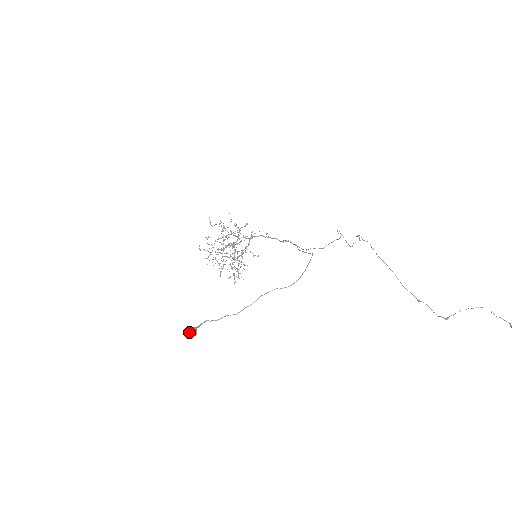
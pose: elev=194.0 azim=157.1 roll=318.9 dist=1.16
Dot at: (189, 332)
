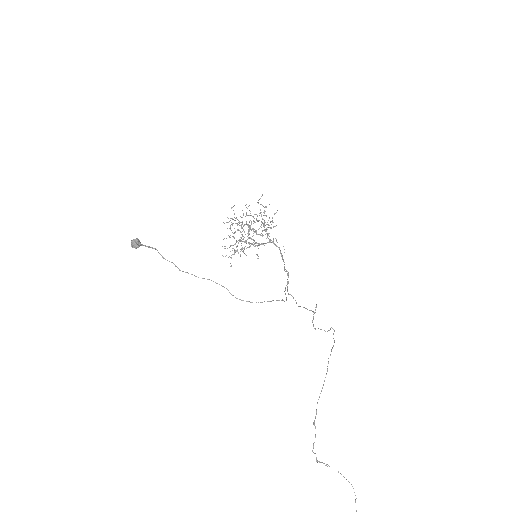
Dot at: (133, 240)
